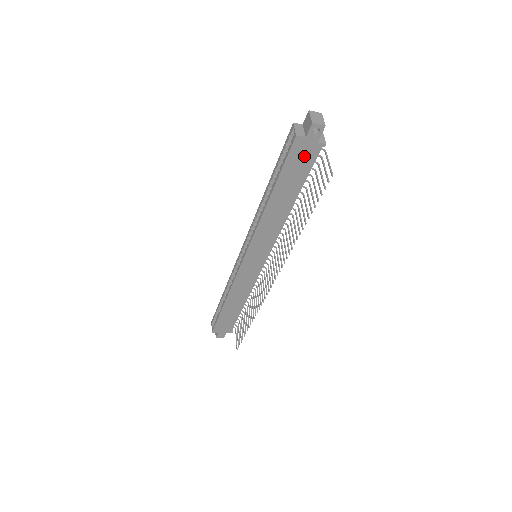
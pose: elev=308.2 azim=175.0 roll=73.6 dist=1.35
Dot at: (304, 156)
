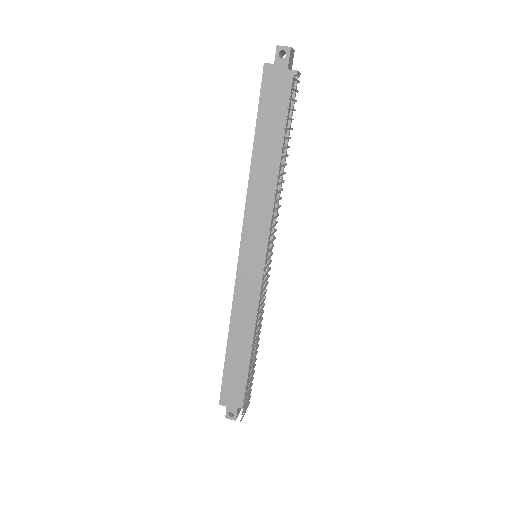
Dot at: (278, 89)
